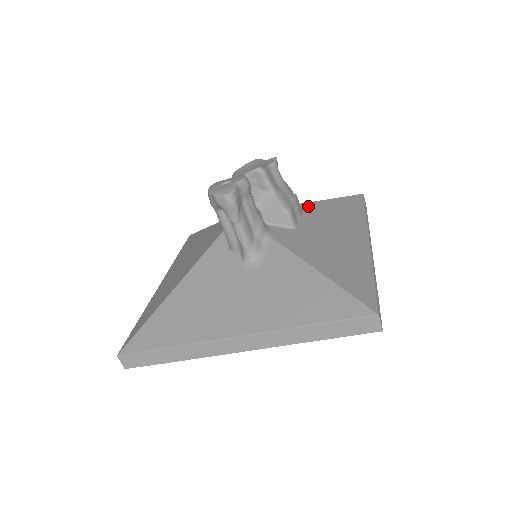
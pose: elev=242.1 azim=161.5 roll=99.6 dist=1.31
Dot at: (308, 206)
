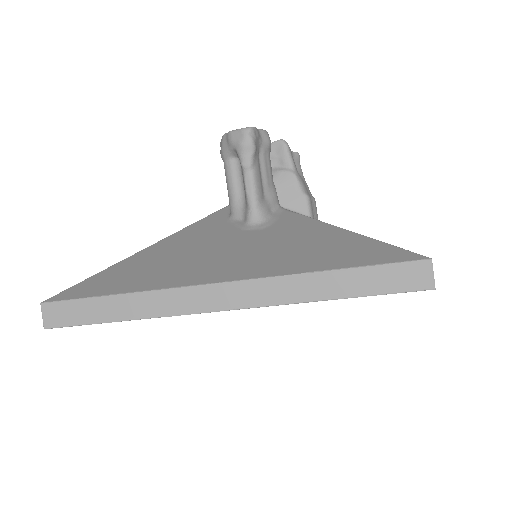
Dot at: occluded
